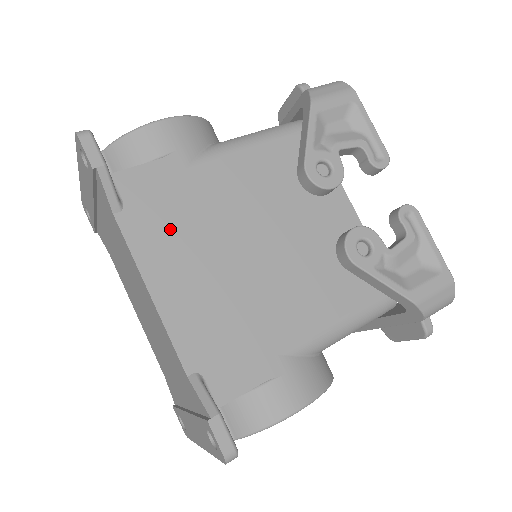
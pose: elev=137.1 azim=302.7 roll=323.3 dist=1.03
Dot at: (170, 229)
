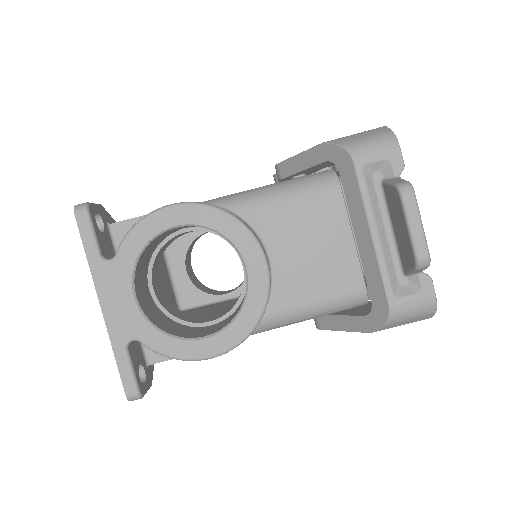
Dot at: occluded
